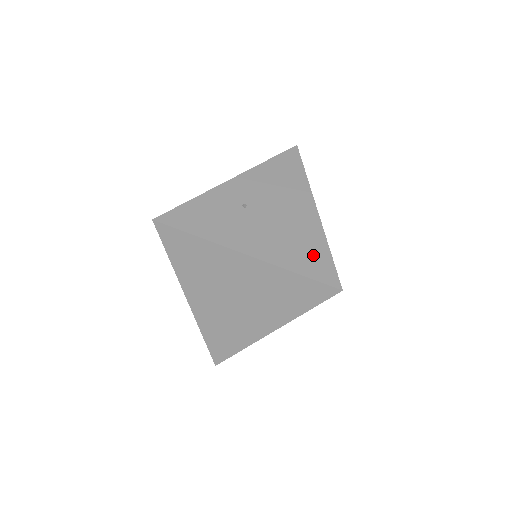
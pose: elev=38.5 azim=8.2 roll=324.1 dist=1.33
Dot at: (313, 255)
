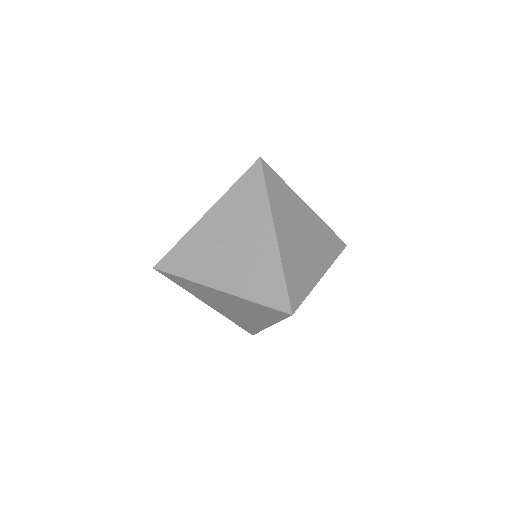
Dot at: (270, 283)
